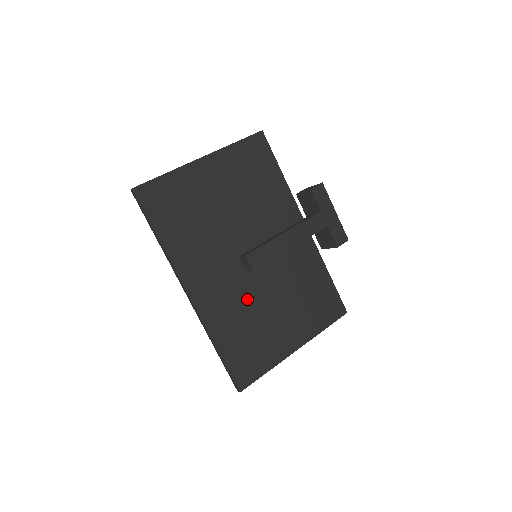
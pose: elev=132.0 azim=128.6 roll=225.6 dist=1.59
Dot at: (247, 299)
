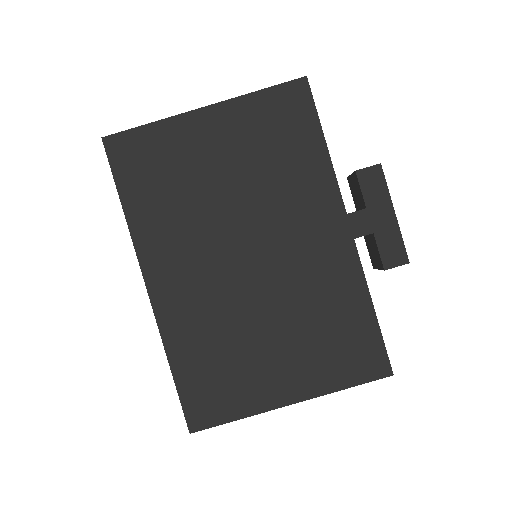
Dot at: (228, 312)
